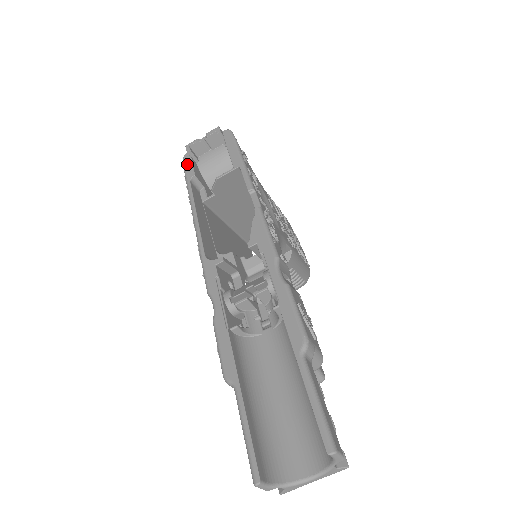
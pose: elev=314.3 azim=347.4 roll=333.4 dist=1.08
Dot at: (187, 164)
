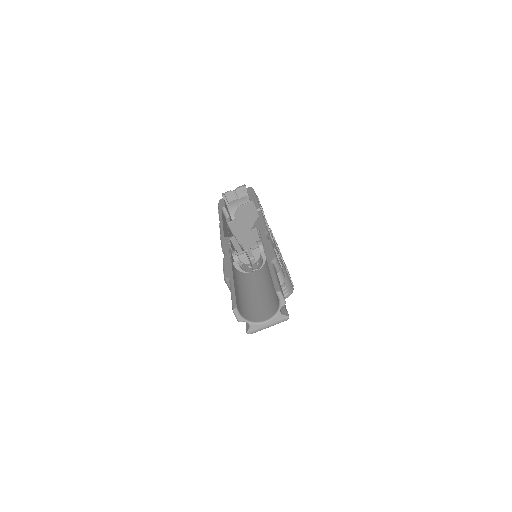
Dot at: (221, 203)
